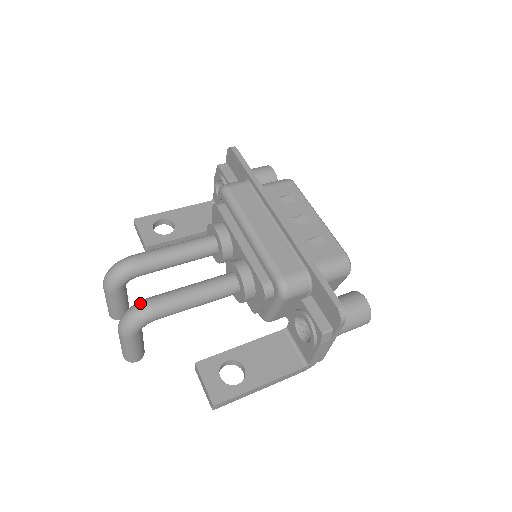
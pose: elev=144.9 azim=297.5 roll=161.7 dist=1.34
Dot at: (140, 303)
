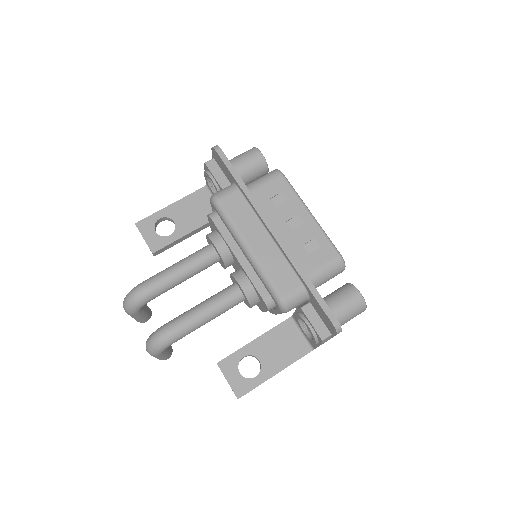
Dot at: (160, 332)
